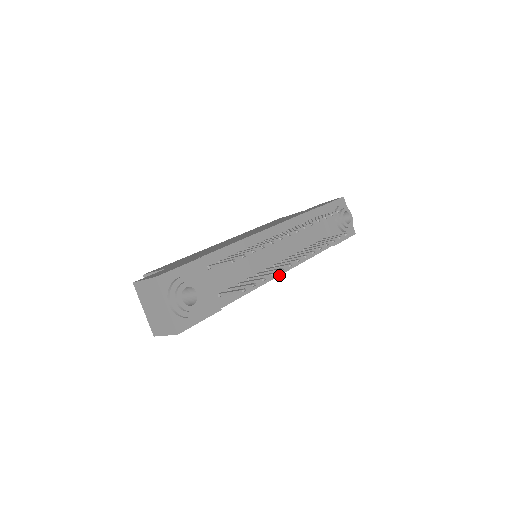
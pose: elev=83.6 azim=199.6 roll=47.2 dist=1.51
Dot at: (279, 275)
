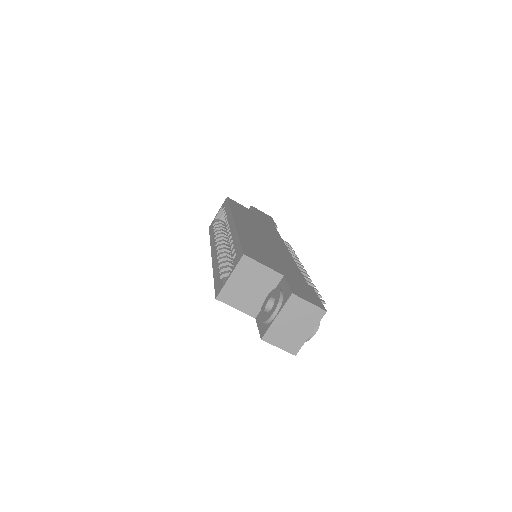
Dot at: occluded
